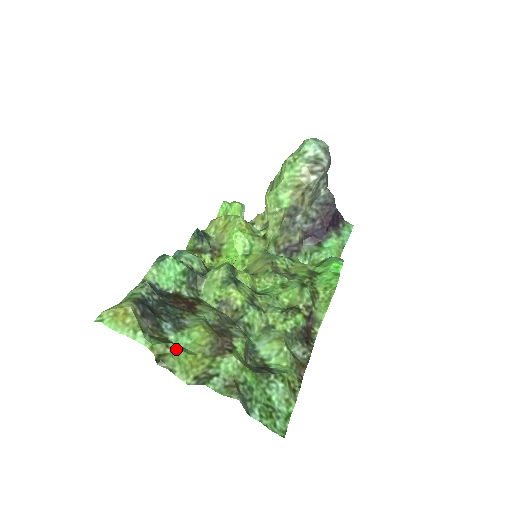
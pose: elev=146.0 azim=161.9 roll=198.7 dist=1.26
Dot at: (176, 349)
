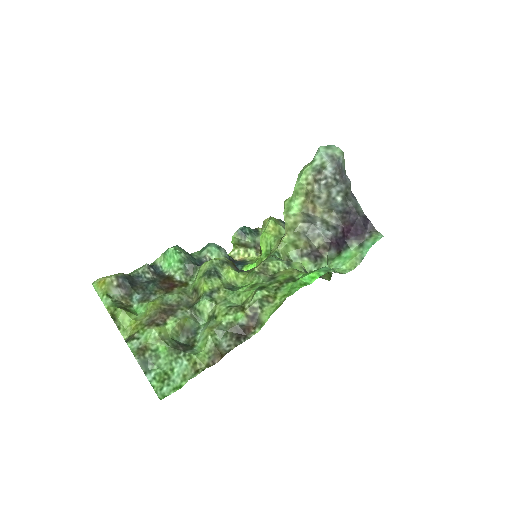
Dot at: (122, 313)
